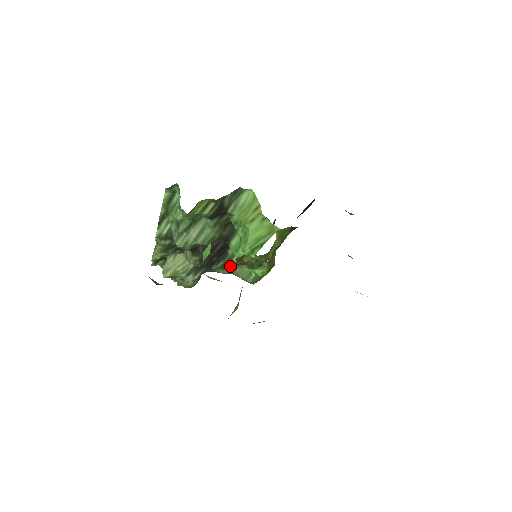
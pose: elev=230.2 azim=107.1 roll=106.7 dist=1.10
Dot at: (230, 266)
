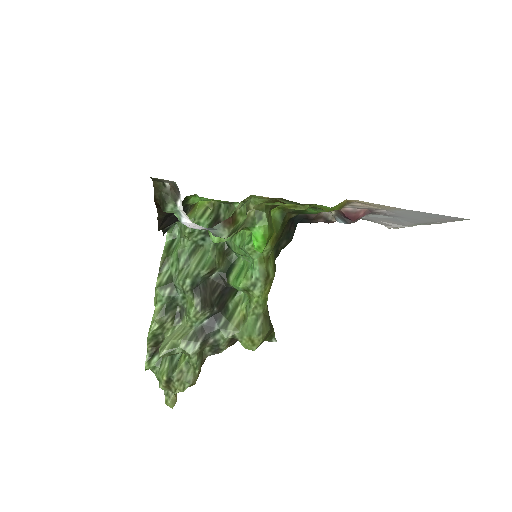
Dot at: (233, 324)
